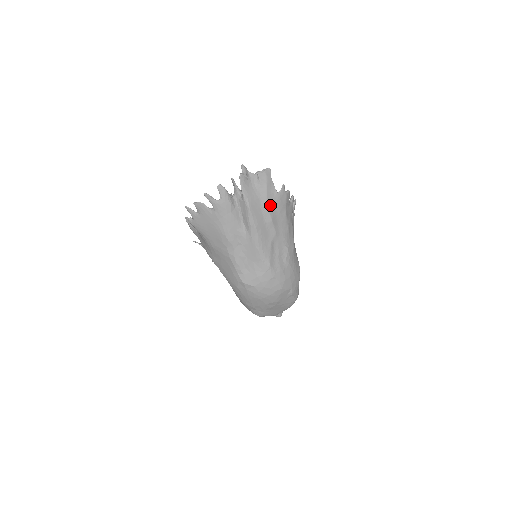
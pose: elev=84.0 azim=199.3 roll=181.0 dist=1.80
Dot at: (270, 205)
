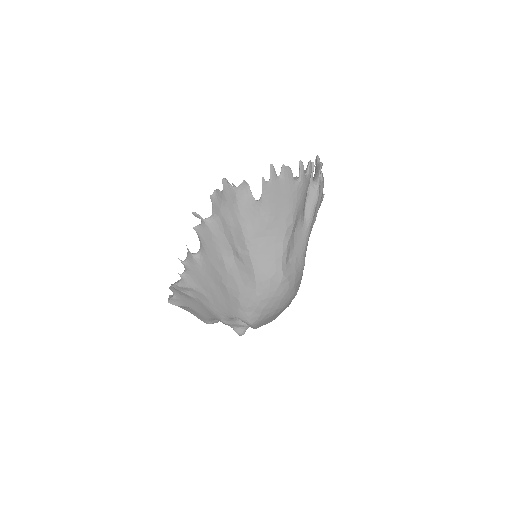
Dot at: occluded
